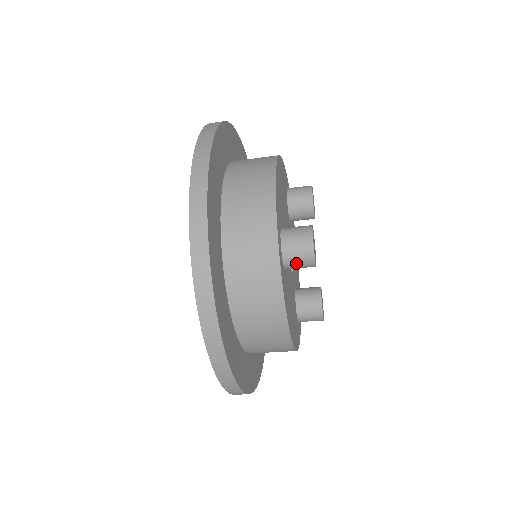
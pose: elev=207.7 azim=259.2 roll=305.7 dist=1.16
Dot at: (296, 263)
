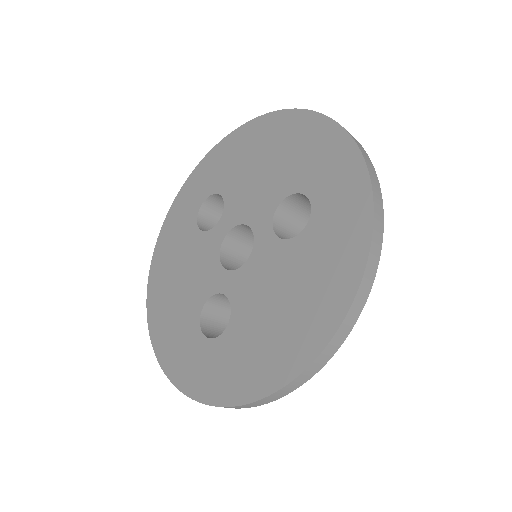
Dot at: occluded
